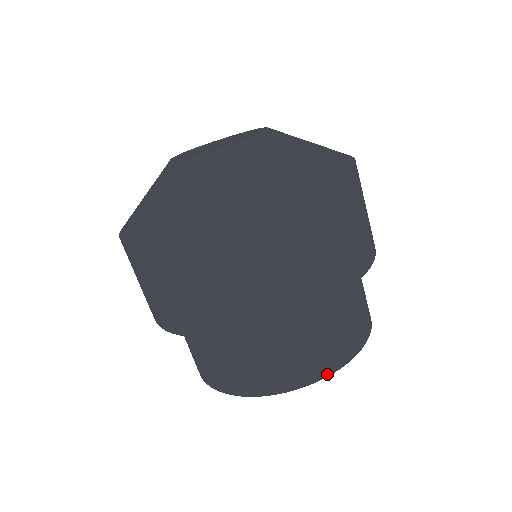
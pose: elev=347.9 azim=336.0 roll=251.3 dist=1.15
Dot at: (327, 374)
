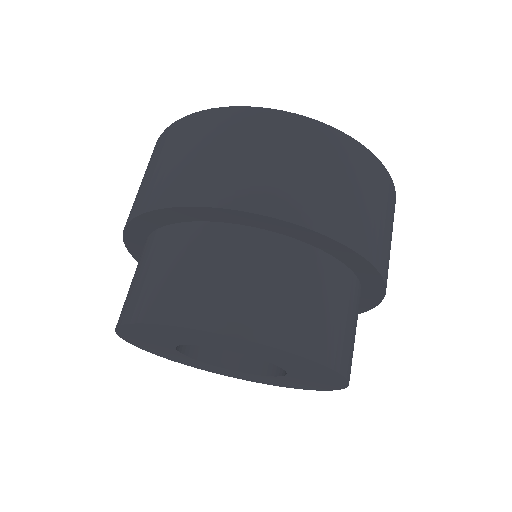
Dot at: (345, 374)
